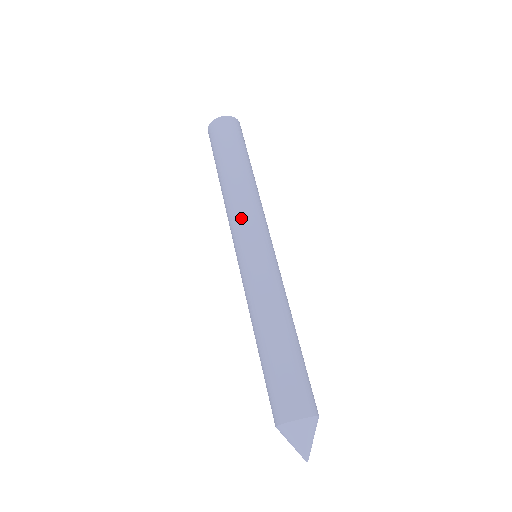
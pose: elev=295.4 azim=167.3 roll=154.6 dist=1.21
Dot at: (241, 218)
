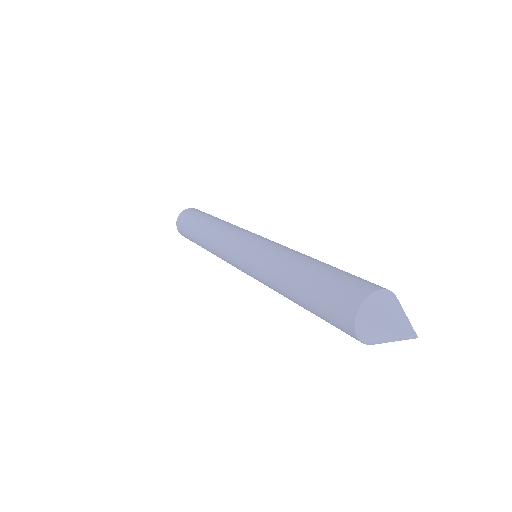
Dot at: (231, 231)
